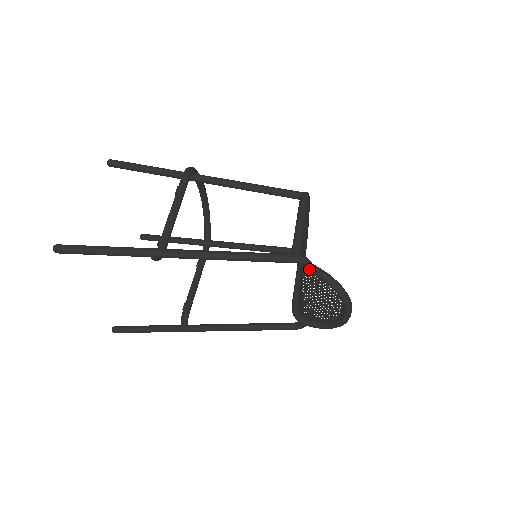
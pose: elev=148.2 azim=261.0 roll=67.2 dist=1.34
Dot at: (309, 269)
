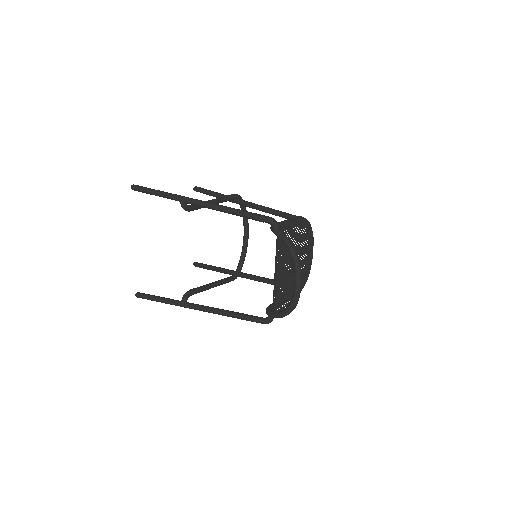
Dot at: (276, 231)
